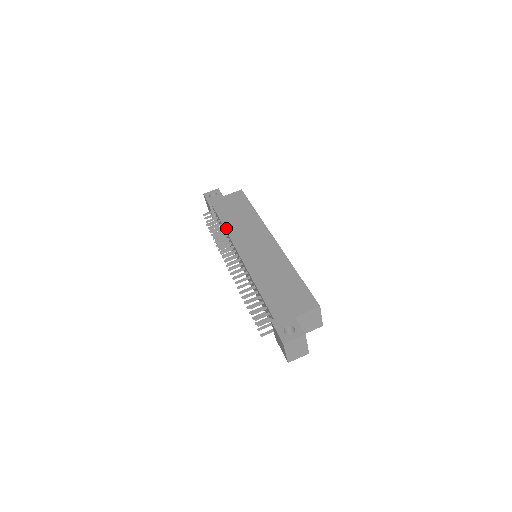
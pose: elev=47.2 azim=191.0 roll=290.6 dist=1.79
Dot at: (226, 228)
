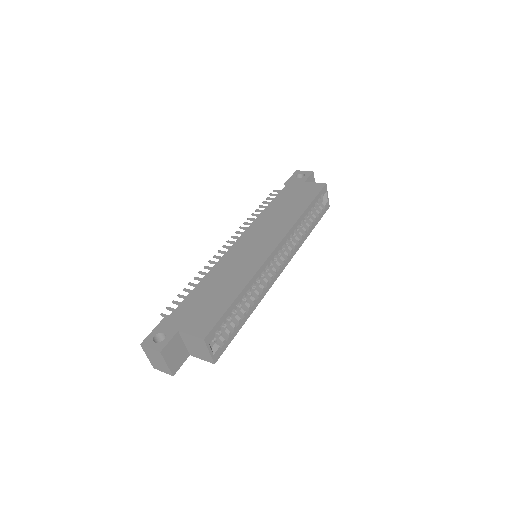
Dot at: (262, 213)
